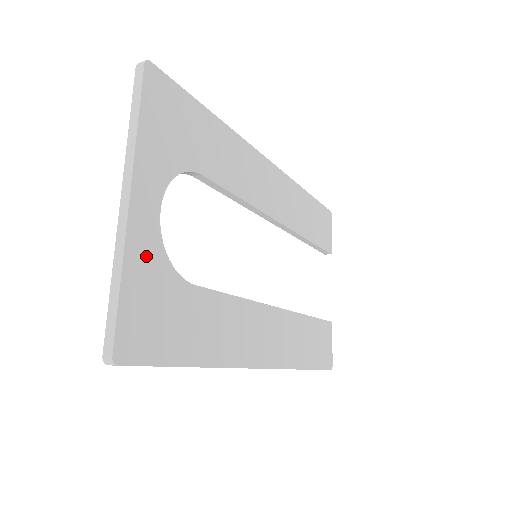
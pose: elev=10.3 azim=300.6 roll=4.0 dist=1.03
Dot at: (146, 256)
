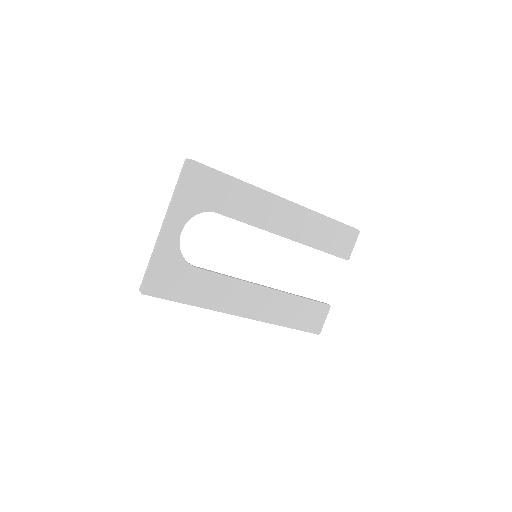
Dot at: (168, 252)
